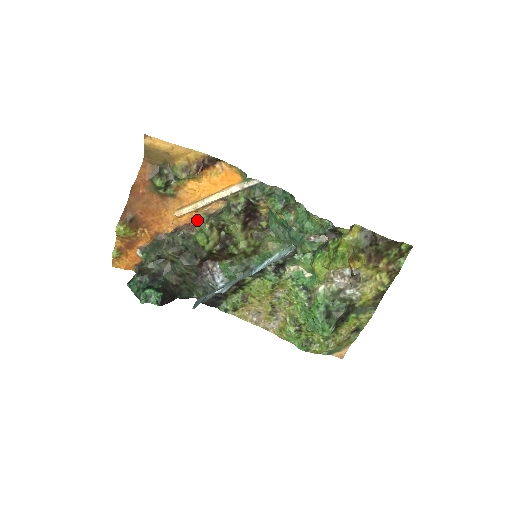
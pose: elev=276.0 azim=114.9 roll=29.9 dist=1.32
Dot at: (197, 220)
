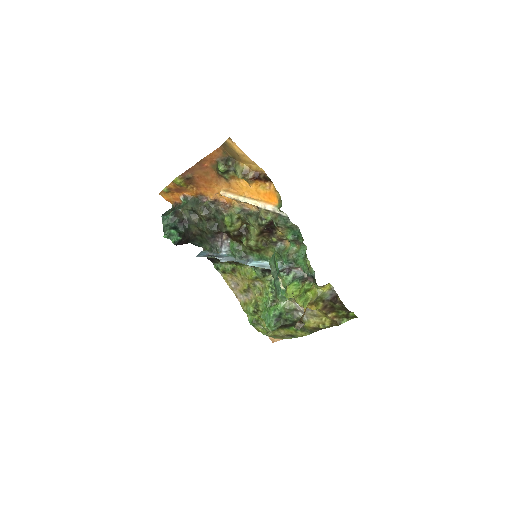
Dot at: (233, 207)
